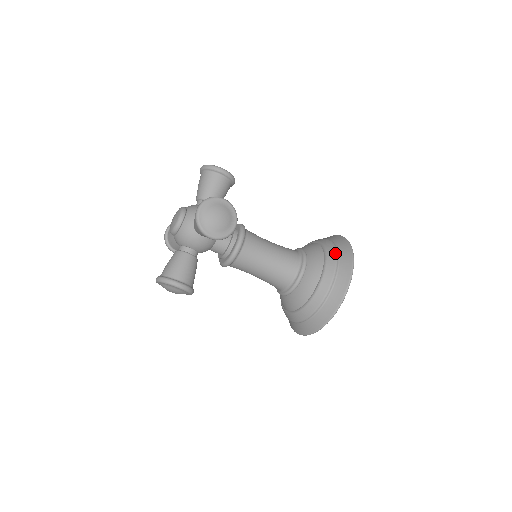
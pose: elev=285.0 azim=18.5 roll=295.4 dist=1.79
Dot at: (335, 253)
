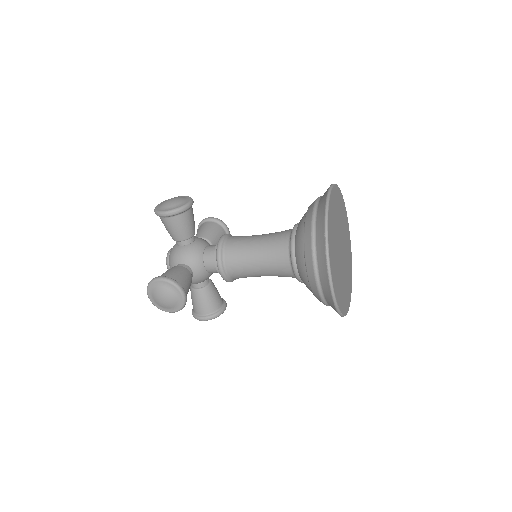
Dot at: occluded
